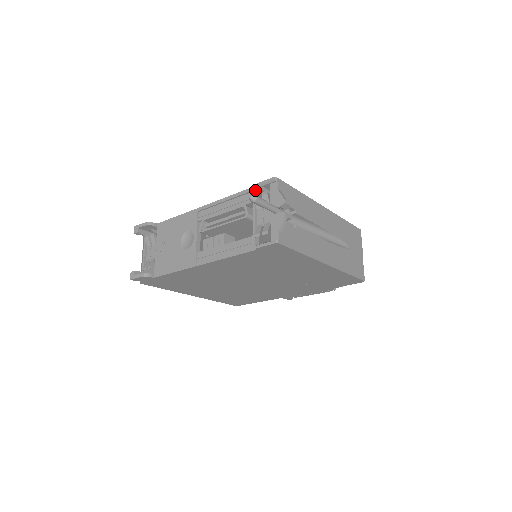
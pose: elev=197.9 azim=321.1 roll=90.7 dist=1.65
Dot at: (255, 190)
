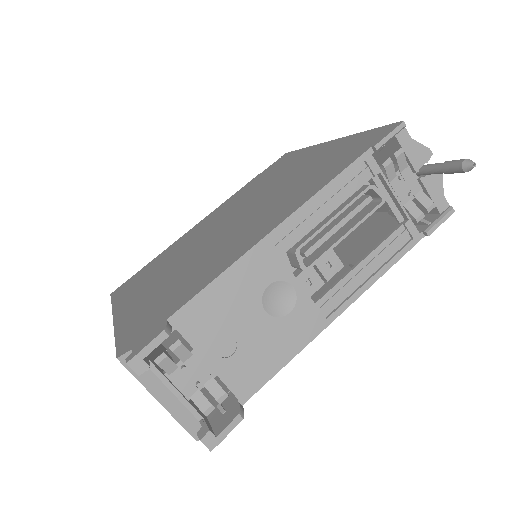
Dot at: (370, 155)
